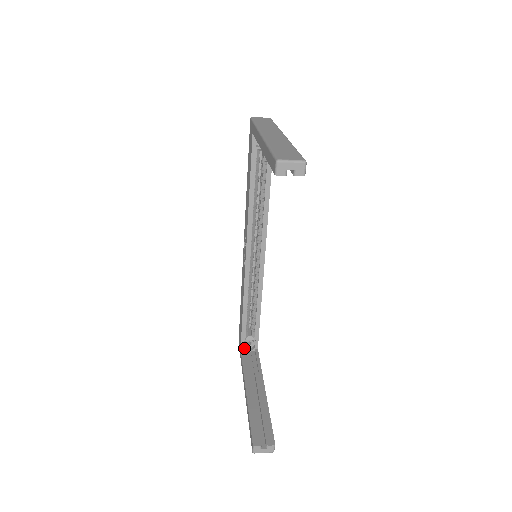
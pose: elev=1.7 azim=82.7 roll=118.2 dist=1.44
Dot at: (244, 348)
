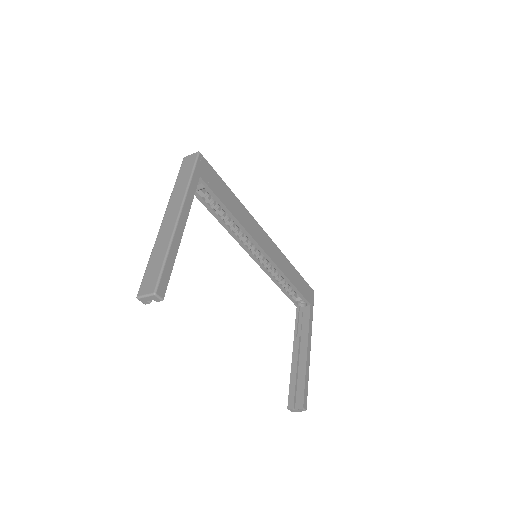
Dot at: (299, 305)
